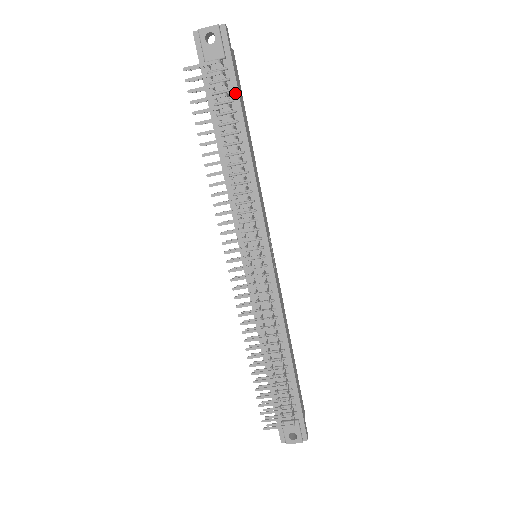
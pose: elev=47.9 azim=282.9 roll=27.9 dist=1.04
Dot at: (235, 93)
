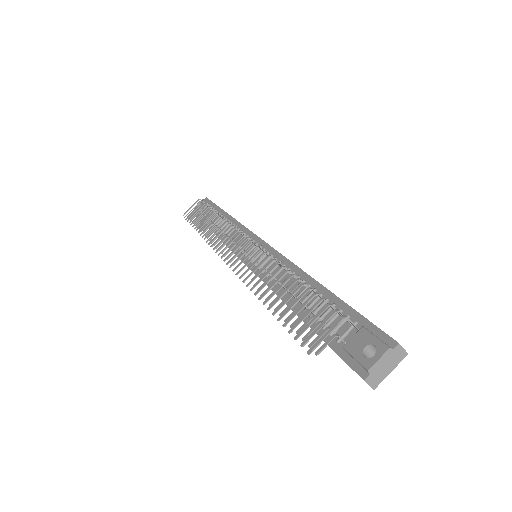
Dot at: (216, 208)
